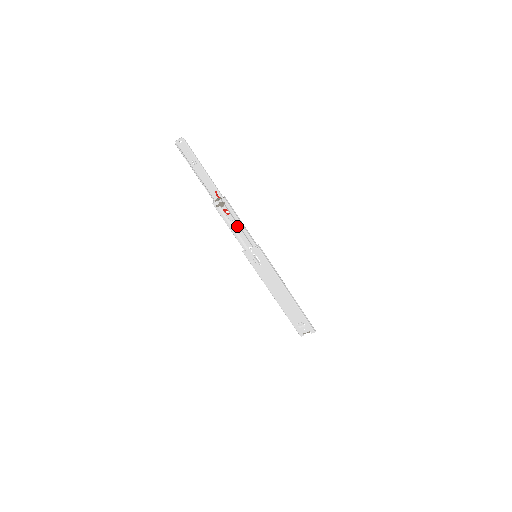
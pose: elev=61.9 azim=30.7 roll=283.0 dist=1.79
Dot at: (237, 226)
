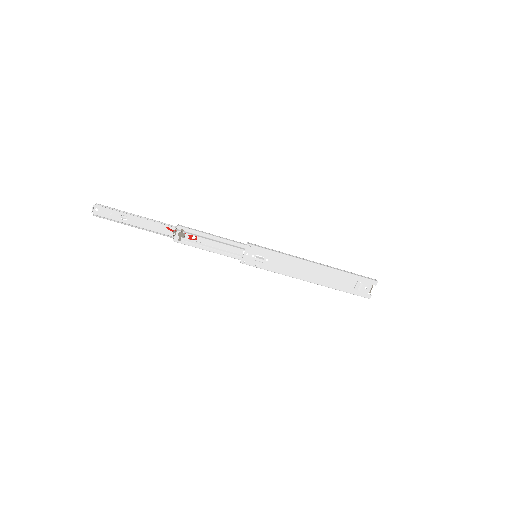
Dot at: (213, 243)
